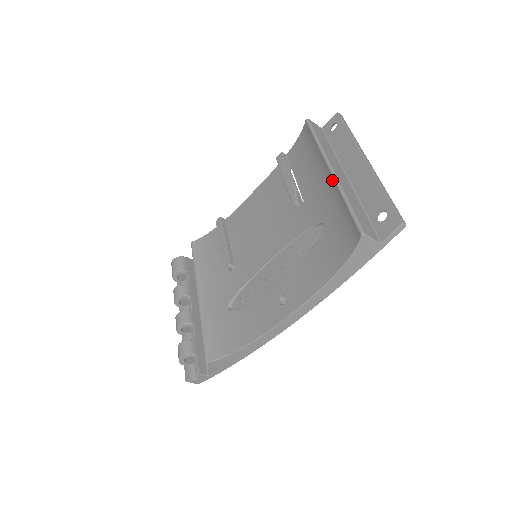
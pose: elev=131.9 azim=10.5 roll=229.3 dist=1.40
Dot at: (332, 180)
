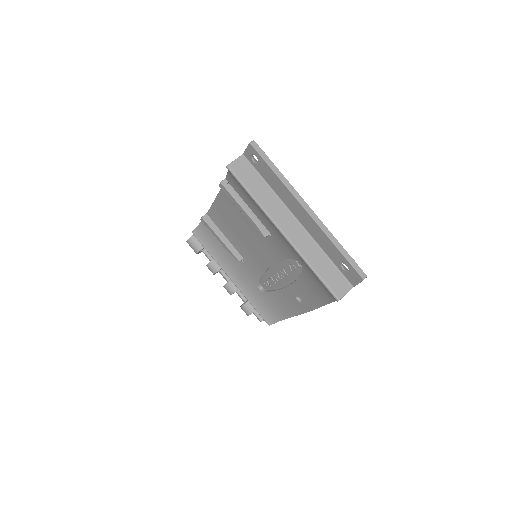
Dot at: (289, 243)
